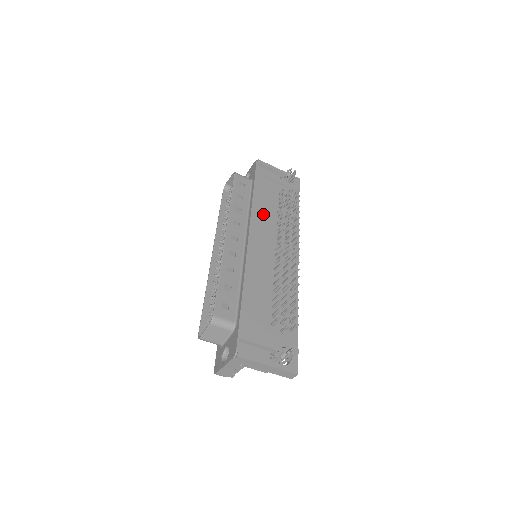
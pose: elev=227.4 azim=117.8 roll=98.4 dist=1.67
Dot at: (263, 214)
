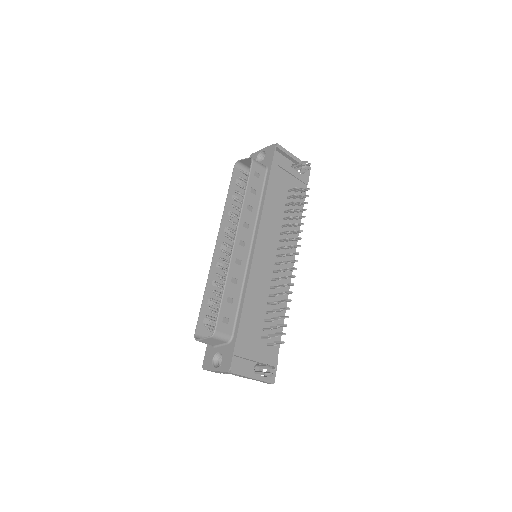
Dot at: (272, 215)
